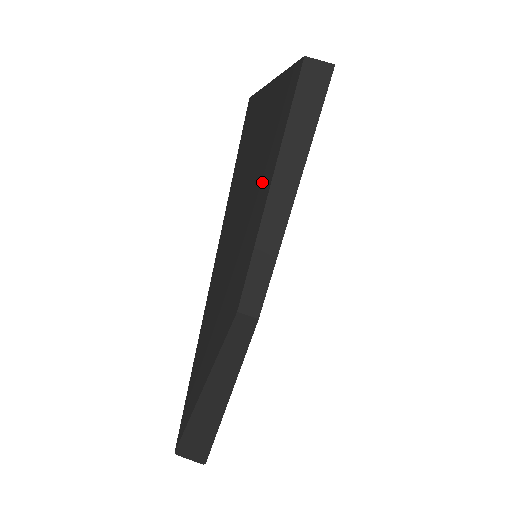
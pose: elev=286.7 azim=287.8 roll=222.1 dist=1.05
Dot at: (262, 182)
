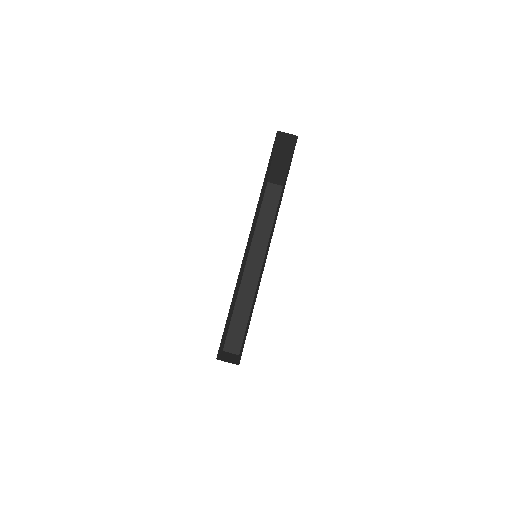
Dot at: occluded
